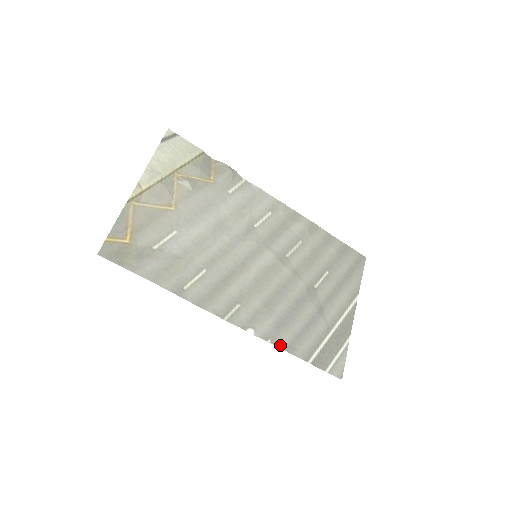
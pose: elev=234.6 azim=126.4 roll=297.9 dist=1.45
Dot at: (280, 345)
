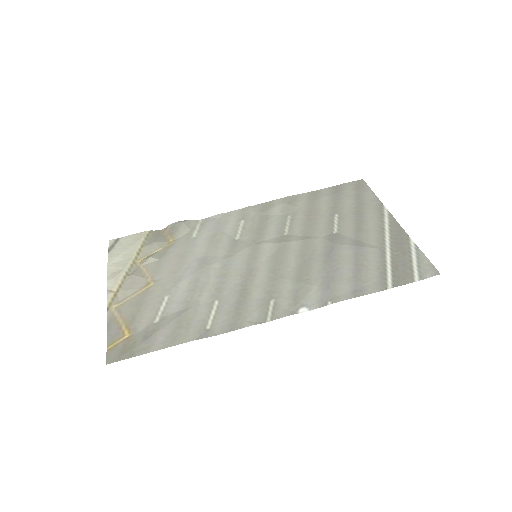
Dot at: (344, 298)
